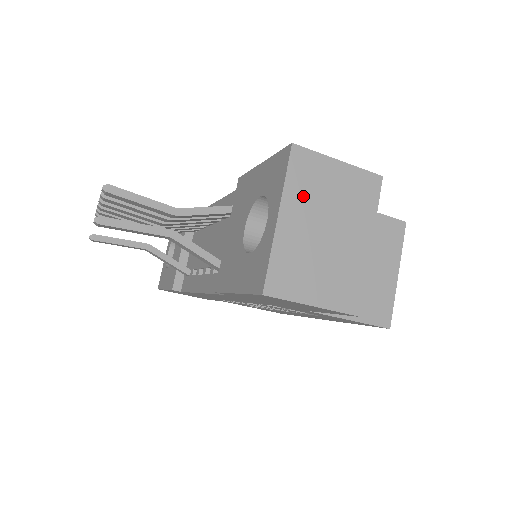
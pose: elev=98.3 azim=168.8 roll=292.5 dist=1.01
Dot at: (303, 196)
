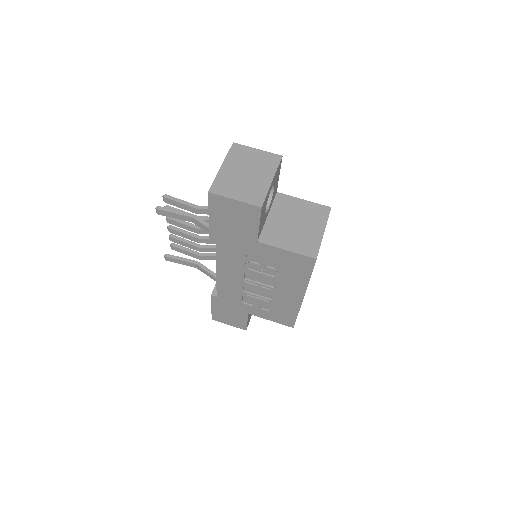
Dot at: (236, 160)
